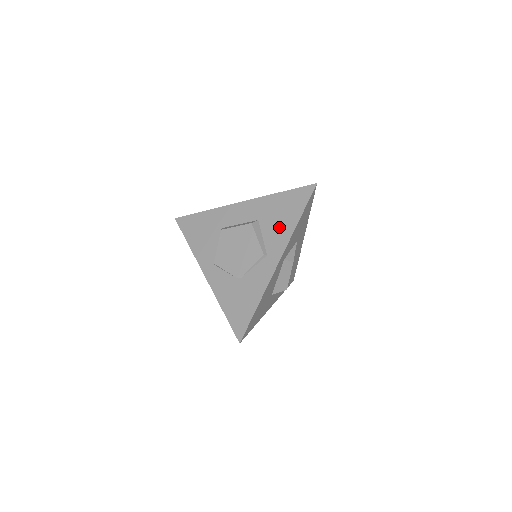
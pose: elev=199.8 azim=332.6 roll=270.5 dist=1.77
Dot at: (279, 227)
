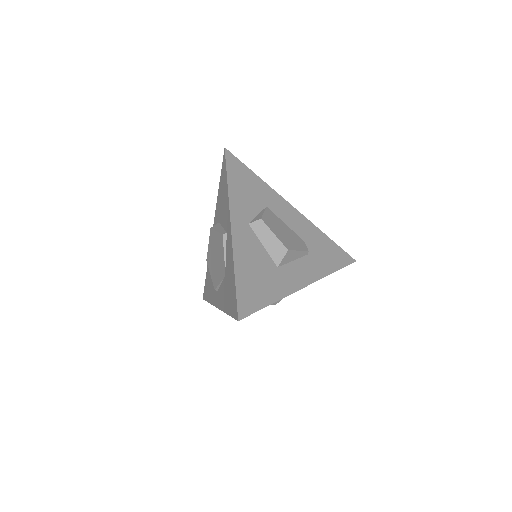
Dot at: (224, 205)
